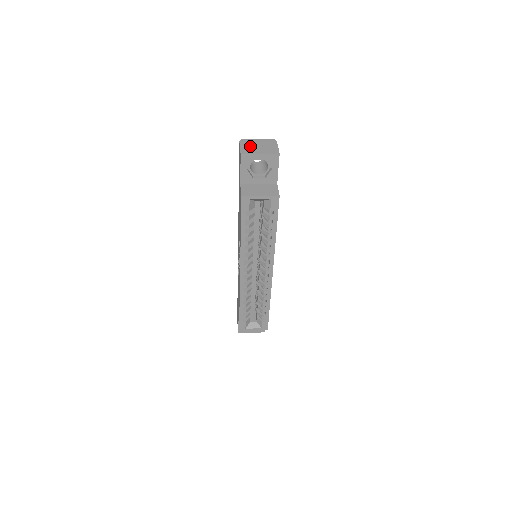
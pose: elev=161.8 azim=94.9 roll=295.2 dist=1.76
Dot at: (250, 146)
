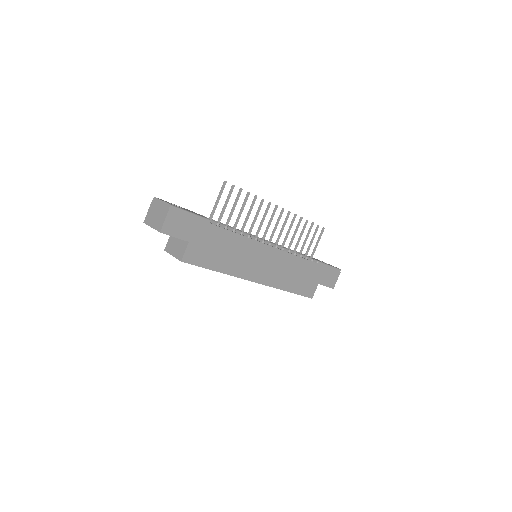
Dot at: (153, 212)
